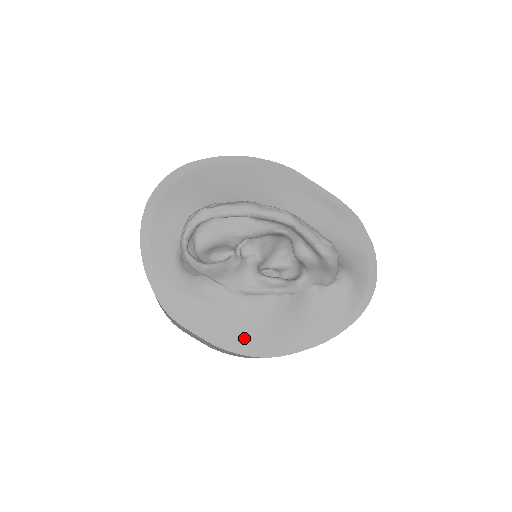
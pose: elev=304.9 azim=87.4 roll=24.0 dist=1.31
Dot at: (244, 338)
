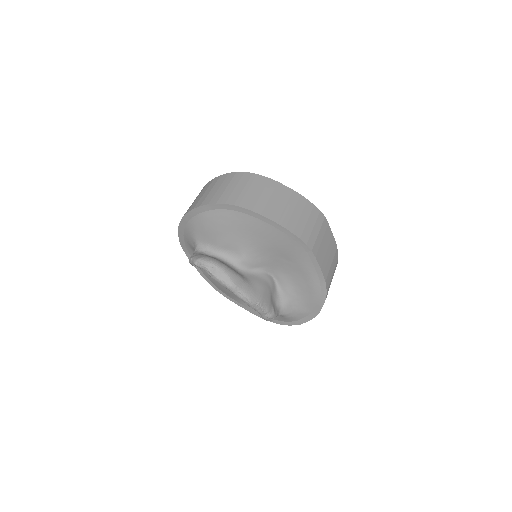
Dot at: (216, 285)
